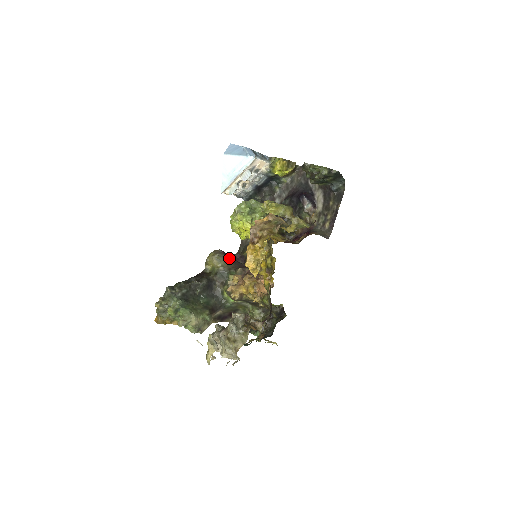
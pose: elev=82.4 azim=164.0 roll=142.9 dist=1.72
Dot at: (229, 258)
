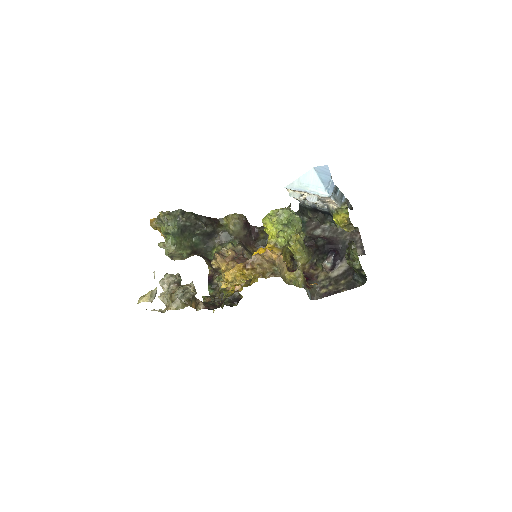
Dot at: (245, 230)
